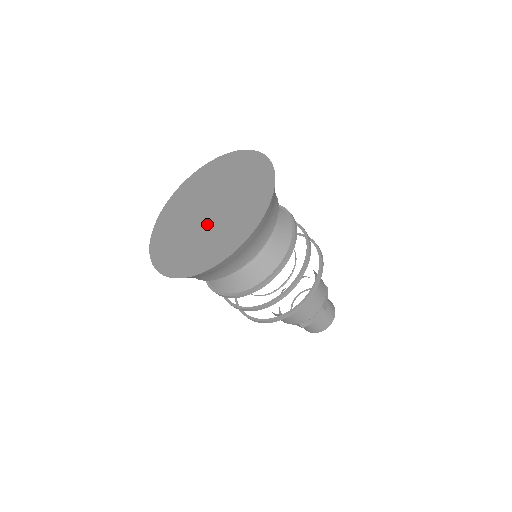
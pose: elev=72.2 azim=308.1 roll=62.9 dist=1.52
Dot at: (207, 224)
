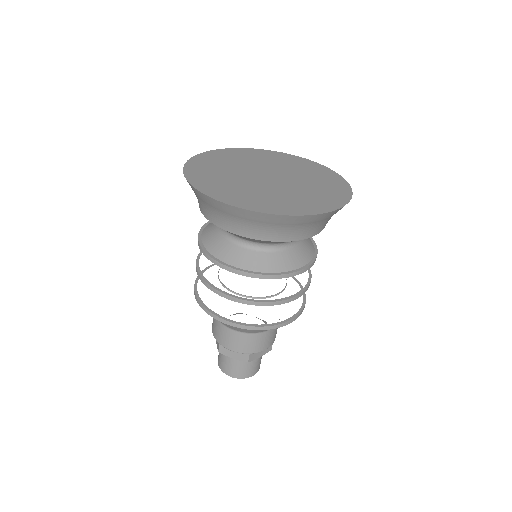
Dot at: (256, 181)
